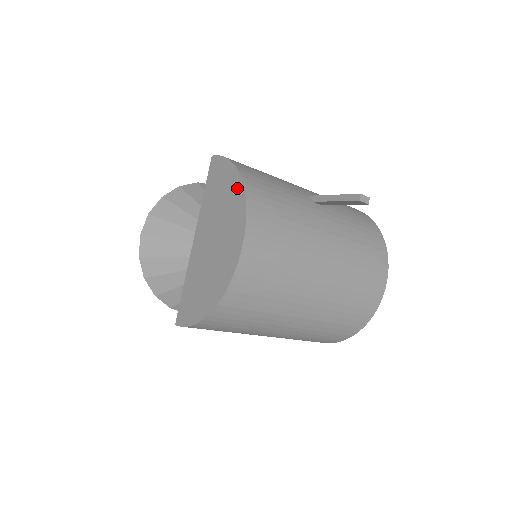
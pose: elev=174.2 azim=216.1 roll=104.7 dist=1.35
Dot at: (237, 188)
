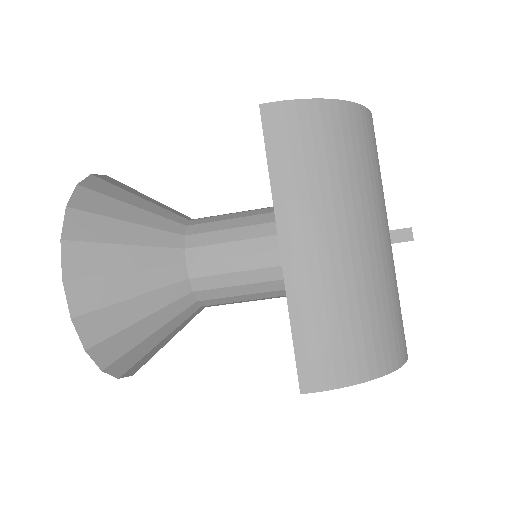
Dot at: occluded
